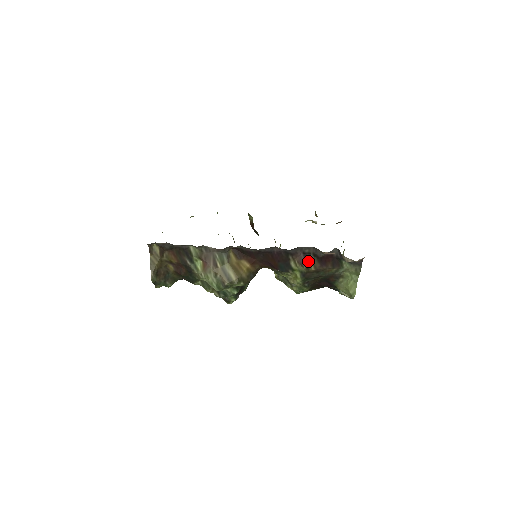
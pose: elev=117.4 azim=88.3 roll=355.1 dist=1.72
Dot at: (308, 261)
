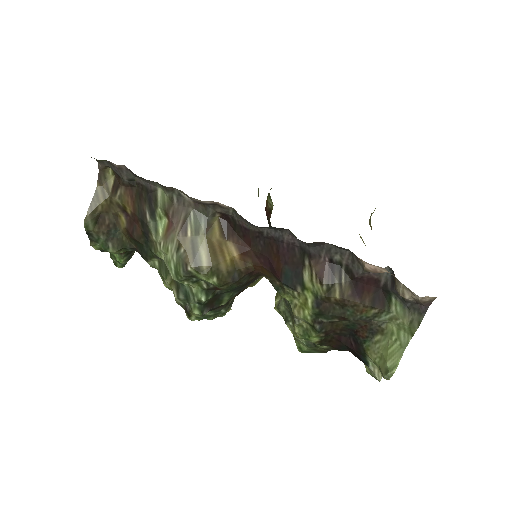
Dot at: (333, 278)
